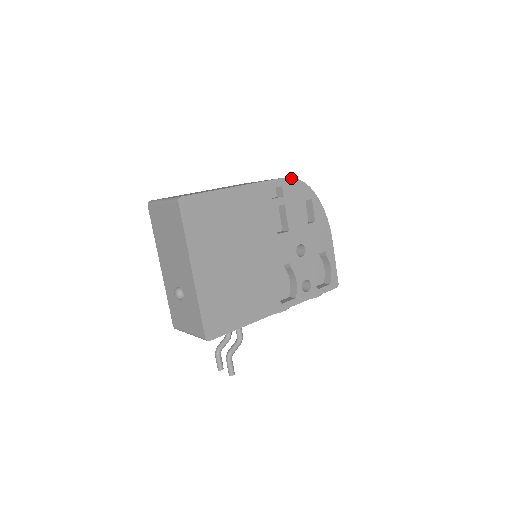
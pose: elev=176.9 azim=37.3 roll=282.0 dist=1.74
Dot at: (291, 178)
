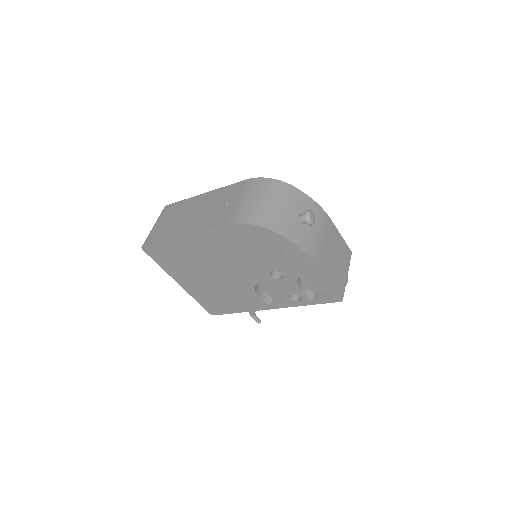
Dot at: (236, 224)
